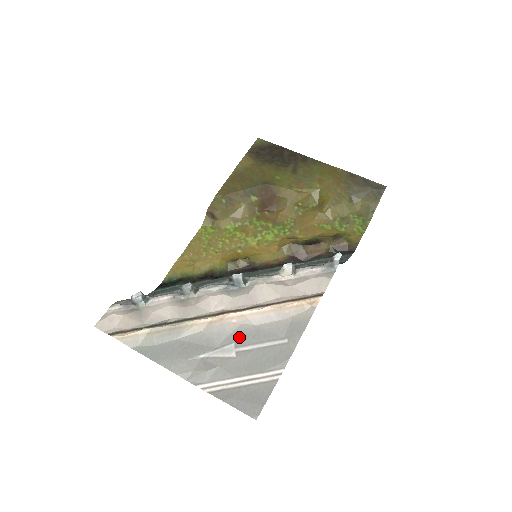
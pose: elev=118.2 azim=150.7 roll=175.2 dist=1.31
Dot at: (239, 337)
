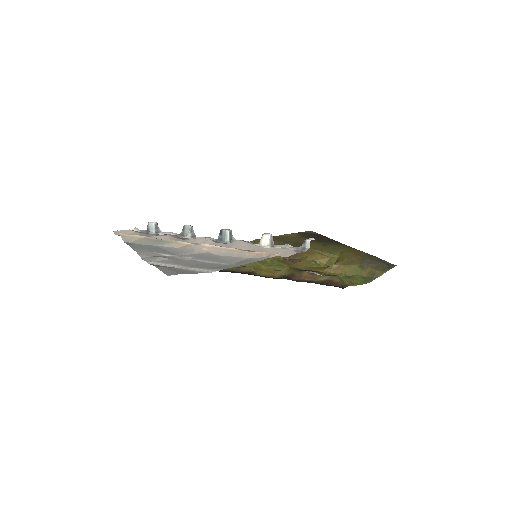
Dot at: (200, 256)
